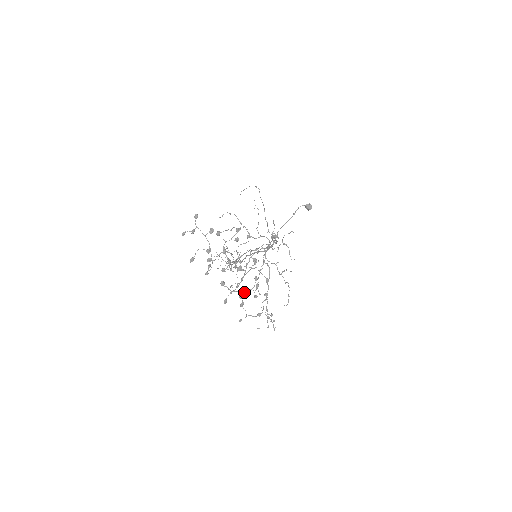
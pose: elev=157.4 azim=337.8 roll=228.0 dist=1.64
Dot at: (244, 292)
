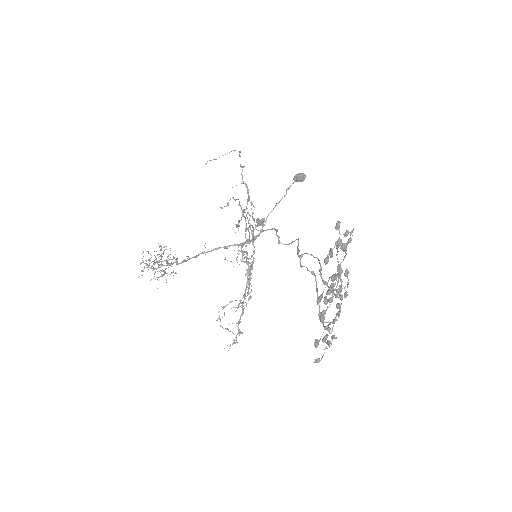
Dot at: occluded
